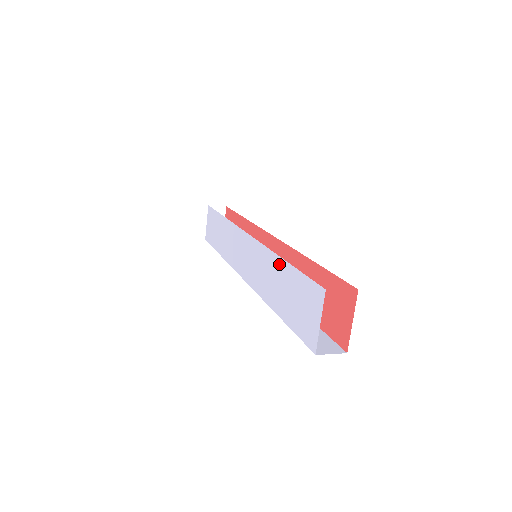
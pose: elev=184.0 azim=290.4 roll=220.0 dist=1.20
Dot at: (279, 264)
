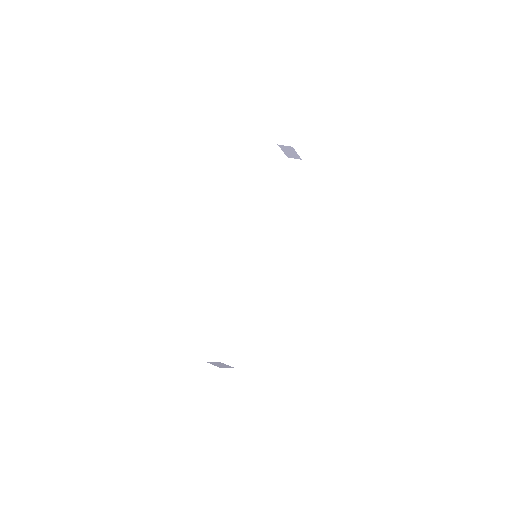
Dot at: occluded
